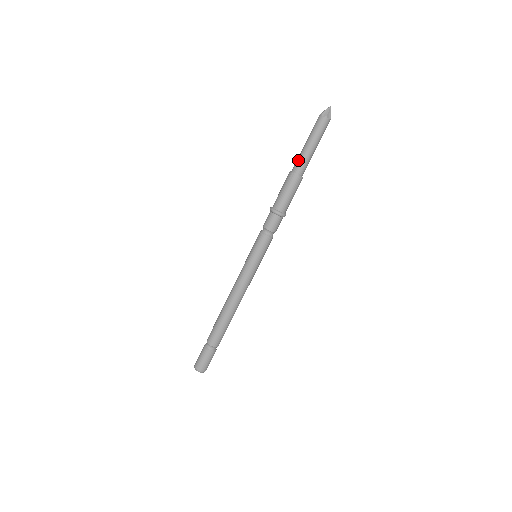
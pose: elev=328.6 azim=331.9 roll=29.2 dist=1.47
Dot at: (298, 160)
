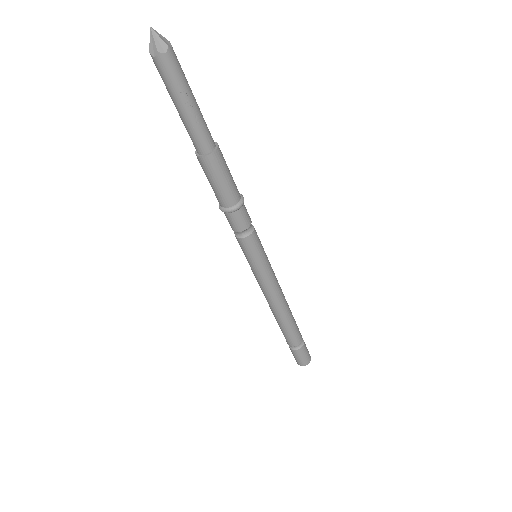
Dot at: occluded
